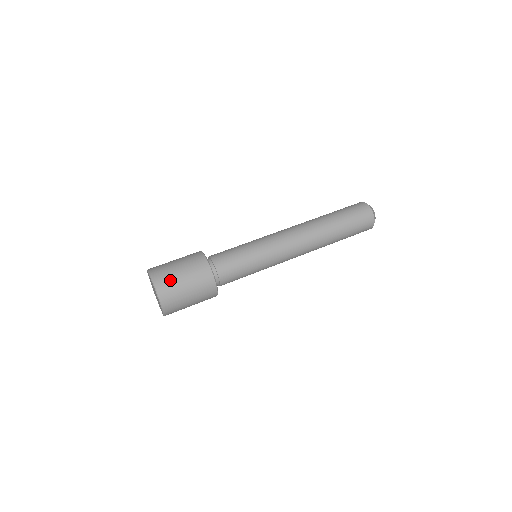
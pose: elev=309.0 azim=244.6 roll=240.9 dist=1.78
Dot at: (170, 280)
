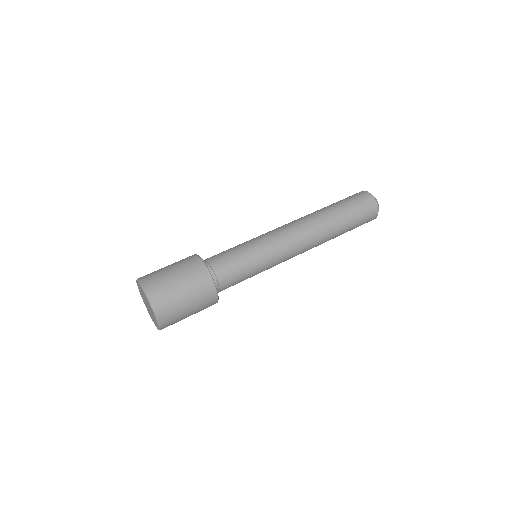
Dot at: (174, 310)
